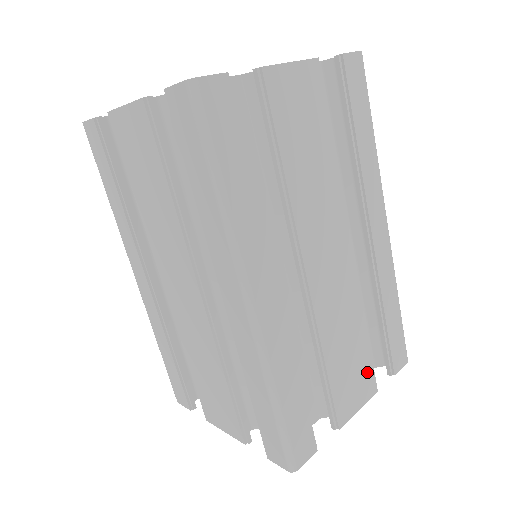
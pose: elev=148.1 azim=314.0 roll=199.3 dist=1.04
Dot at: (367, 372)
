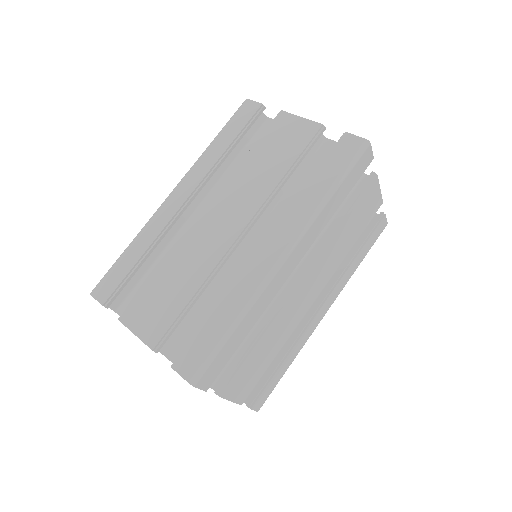
Dot at: (252, 383)
